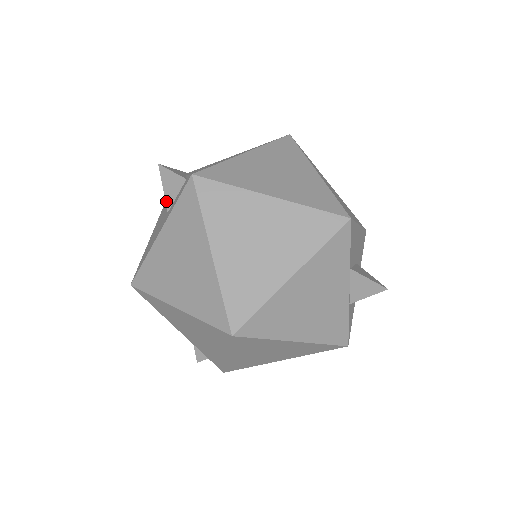
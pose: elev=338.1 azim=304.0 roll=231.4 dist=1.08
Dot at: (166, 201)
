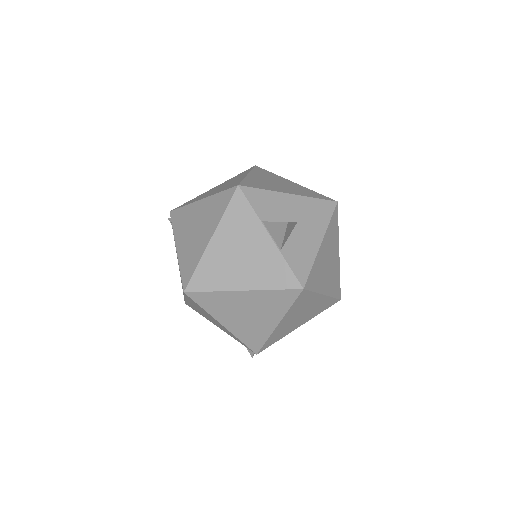
Dot at: occluded
